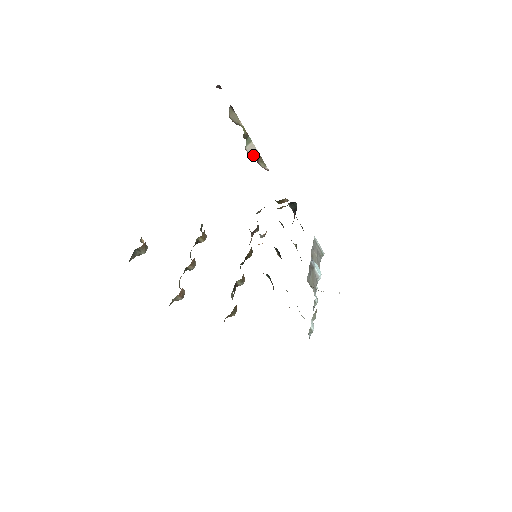
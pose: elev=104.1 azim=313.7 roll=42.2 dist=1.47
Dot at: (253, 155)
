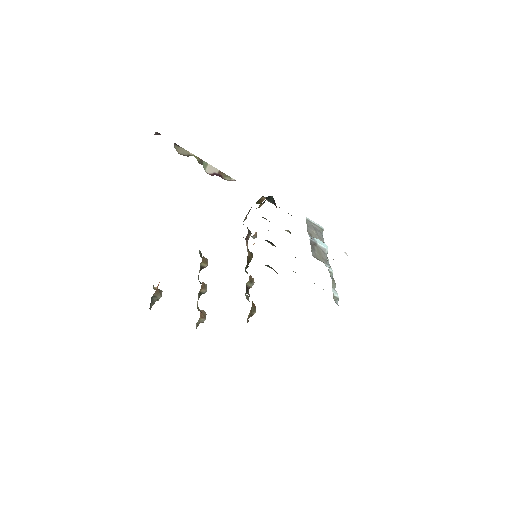
Dot at: (215, 174)
